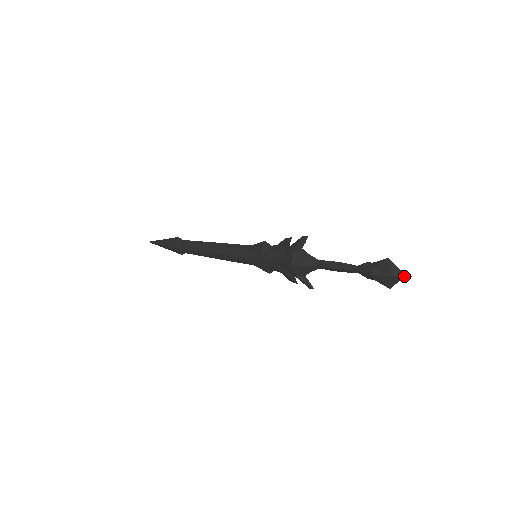
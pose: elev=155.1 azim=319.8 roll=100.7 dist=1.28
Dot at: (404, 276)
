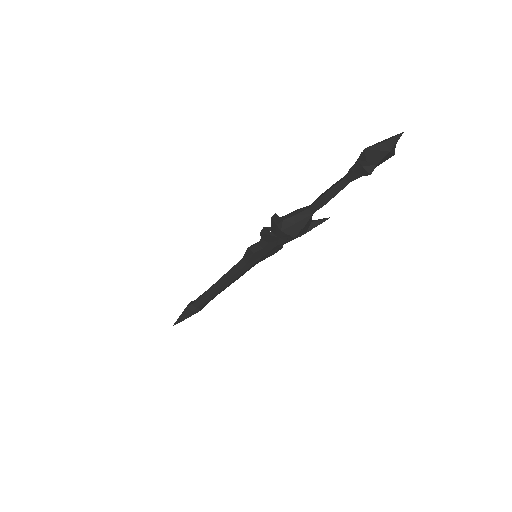
Dot at: (397, 141)
